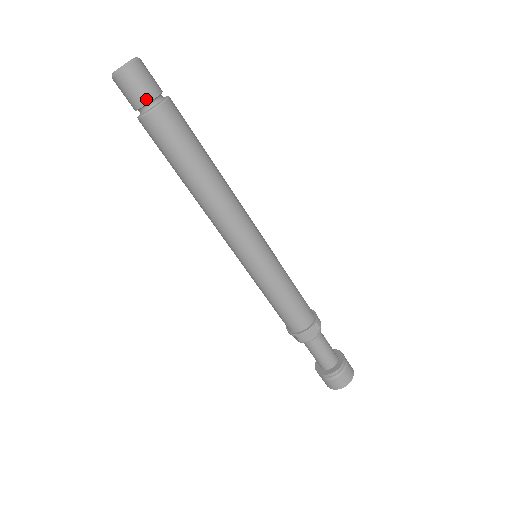
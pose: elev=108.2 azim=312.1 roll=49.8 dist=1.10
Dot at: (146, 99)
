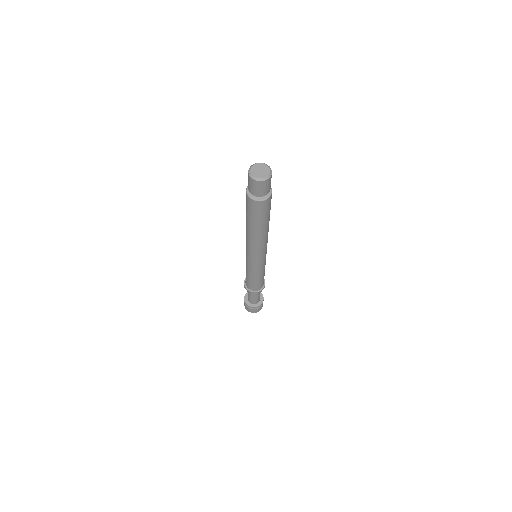
Dot at: (264, 194)
